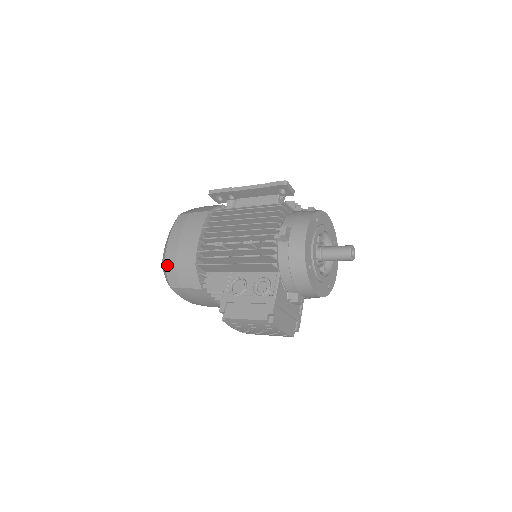
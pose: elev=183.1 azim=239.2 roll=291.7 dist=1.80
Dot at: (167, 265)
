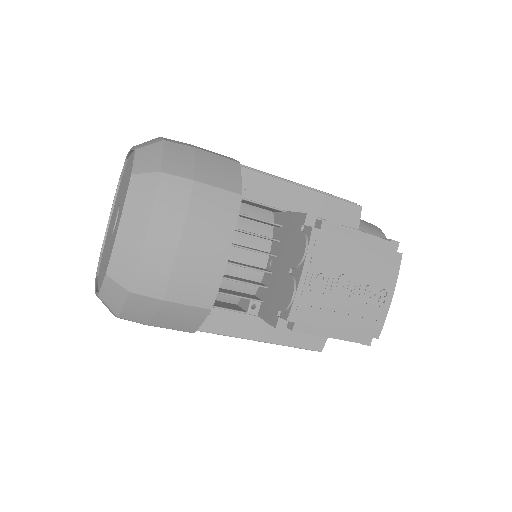
Dot at: (173, 141)
